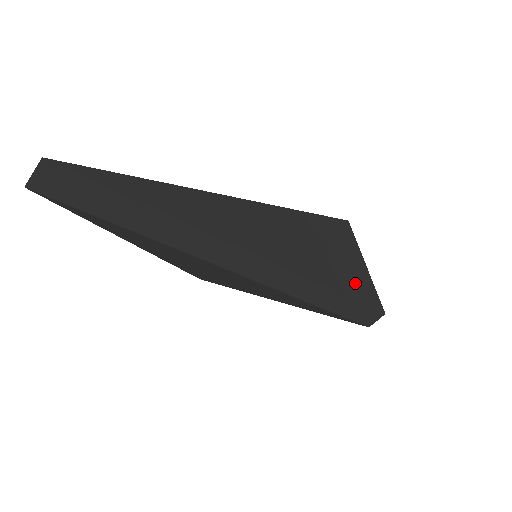
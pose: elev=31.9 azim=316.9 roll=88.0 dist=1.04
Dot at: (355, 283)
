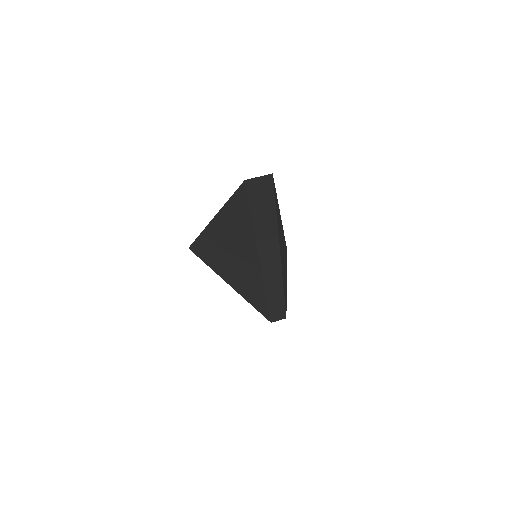
Dot at: occluded
